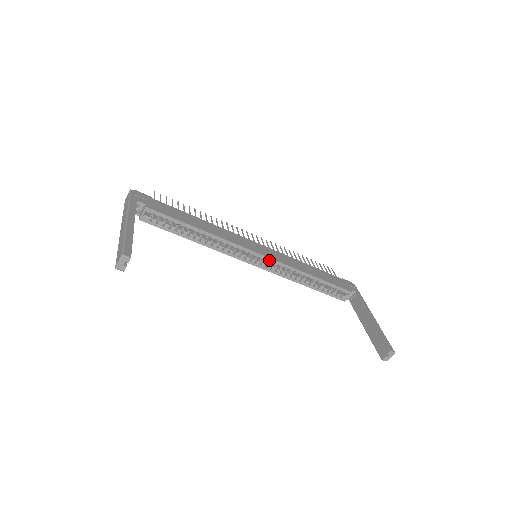
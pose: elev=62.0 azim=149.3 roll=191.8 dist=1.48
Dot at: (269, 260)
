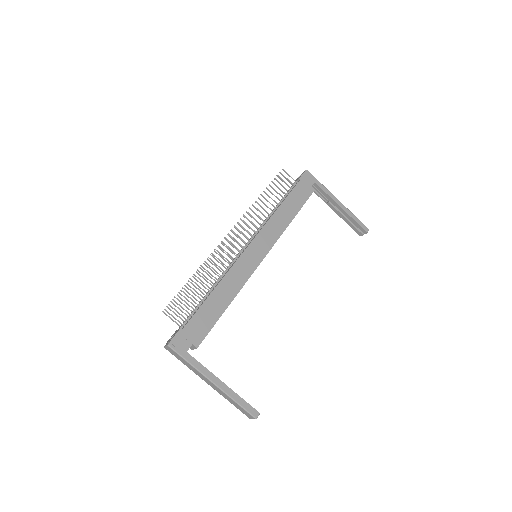
Dot at: (268, 252)
